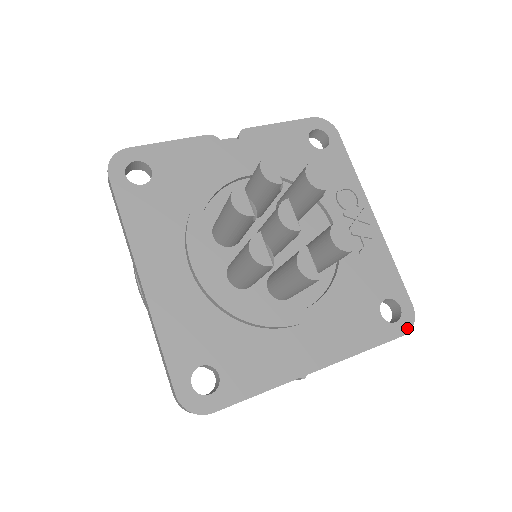
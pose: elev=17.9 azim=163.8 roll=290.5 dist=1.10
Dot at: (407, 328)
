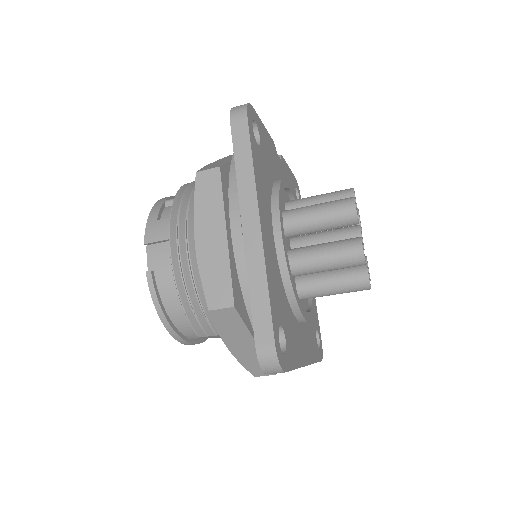
Dot at: (322, 356)
